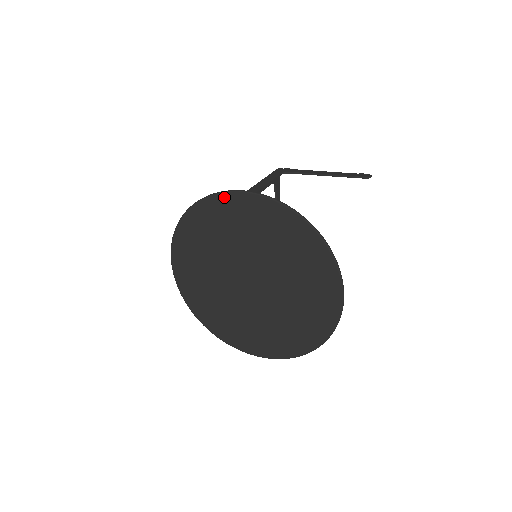
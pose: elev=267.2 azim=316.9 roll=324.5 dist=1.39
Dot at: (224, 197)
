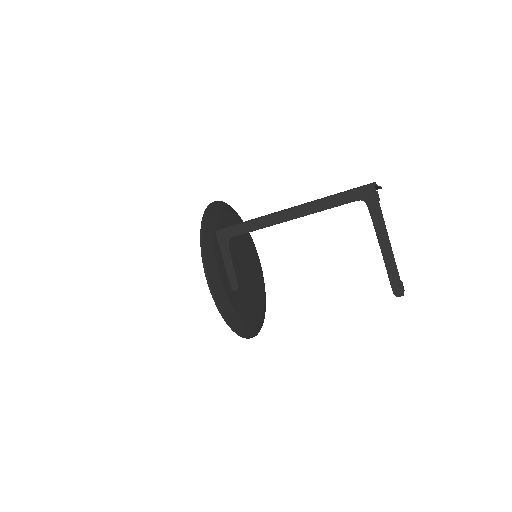
Dot at: (204, 262)
